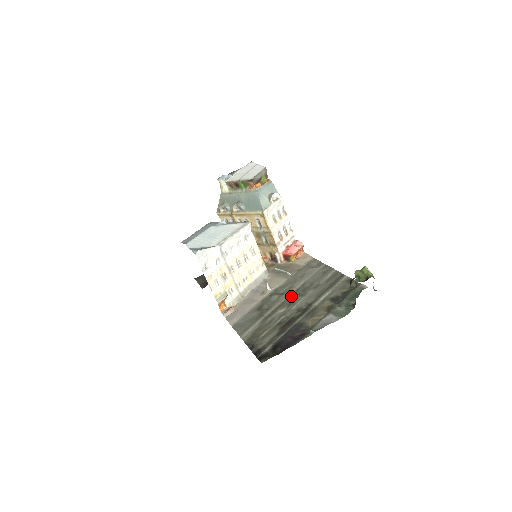
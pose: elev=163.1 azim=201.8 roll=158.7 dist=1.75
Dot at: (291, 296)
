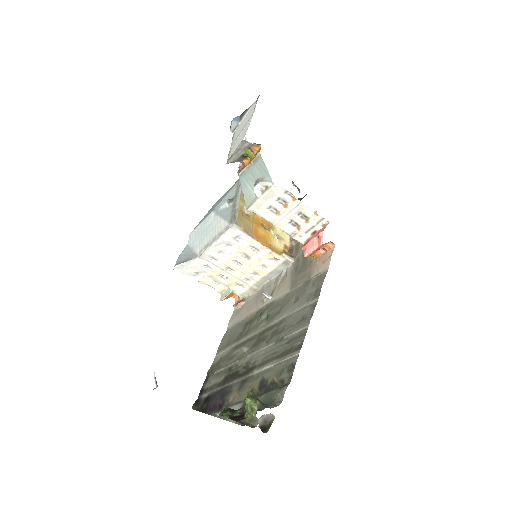
Dot at: (263, 332)
